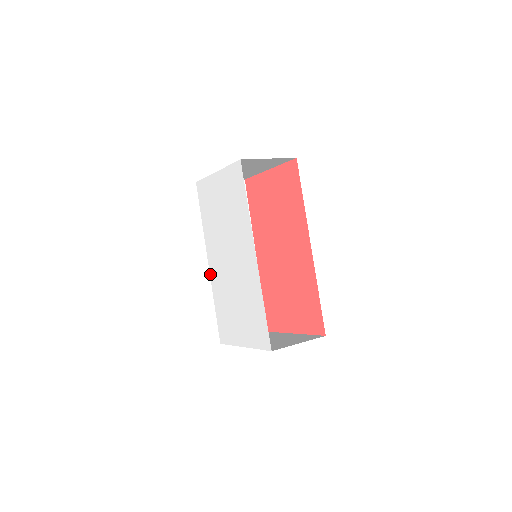
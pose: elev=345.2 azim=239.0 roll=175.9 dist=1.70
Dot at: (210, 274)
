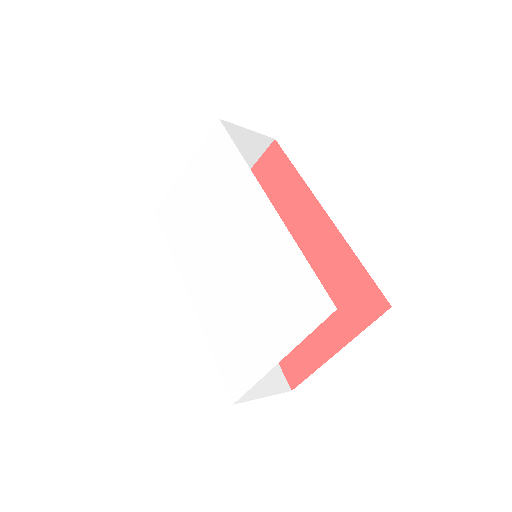
Dot at: (194, 308)
